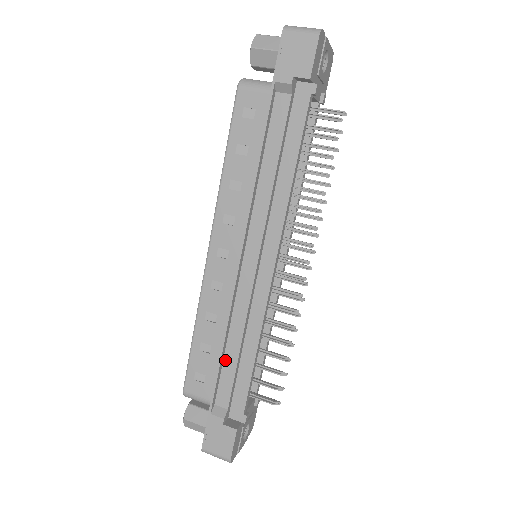
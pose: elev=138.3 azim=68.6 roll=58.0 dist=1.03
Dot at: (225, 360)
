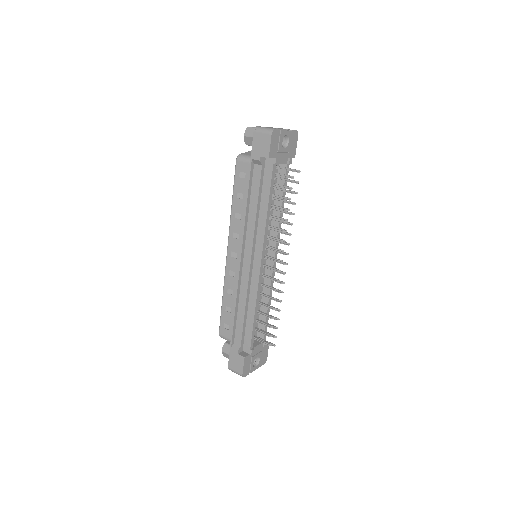
Dot at: (238, 317)
